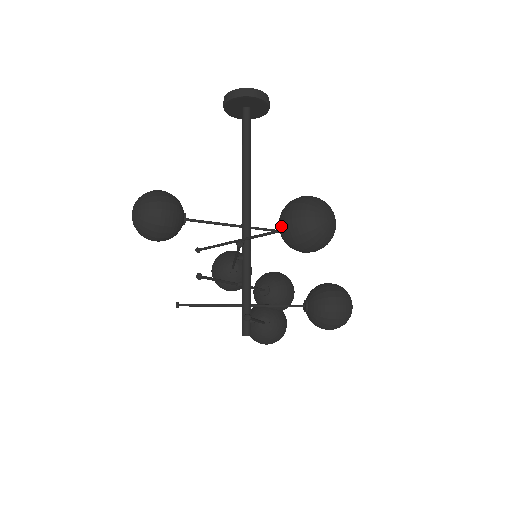
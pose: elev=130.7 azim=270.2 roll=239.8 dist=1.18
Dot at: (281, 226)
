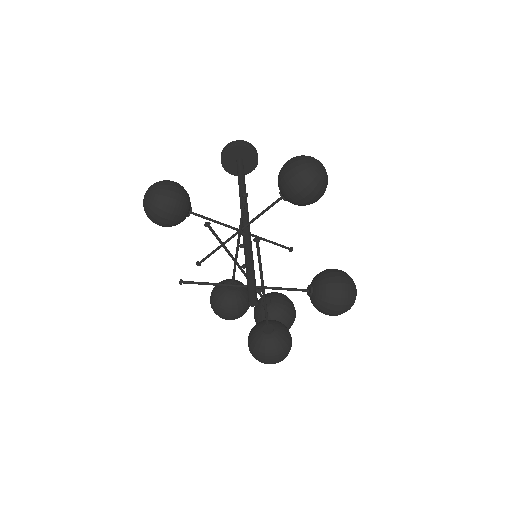
Dot at: (281, 176)
